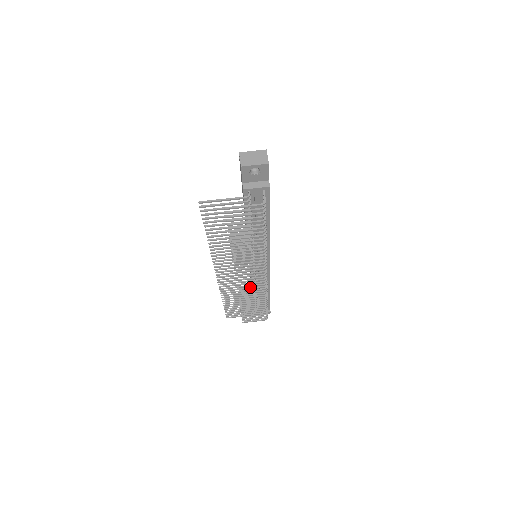
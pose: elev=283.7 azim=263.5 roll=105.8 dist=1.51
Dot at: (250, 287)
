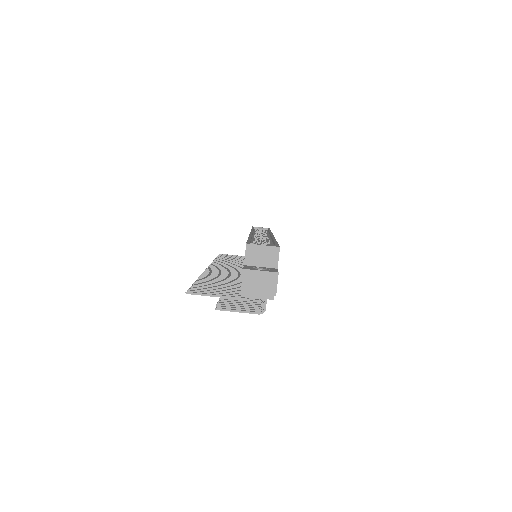
Dot at: occluded
